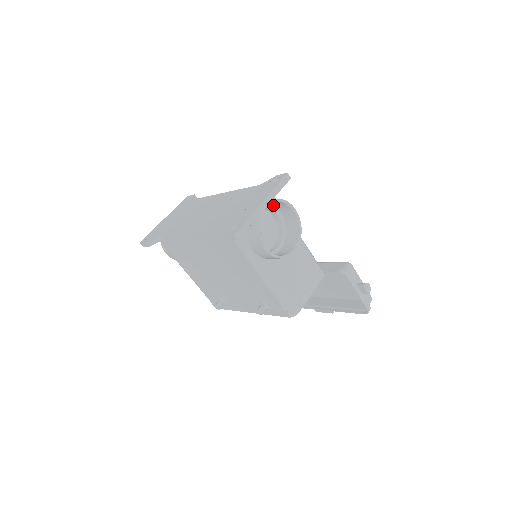
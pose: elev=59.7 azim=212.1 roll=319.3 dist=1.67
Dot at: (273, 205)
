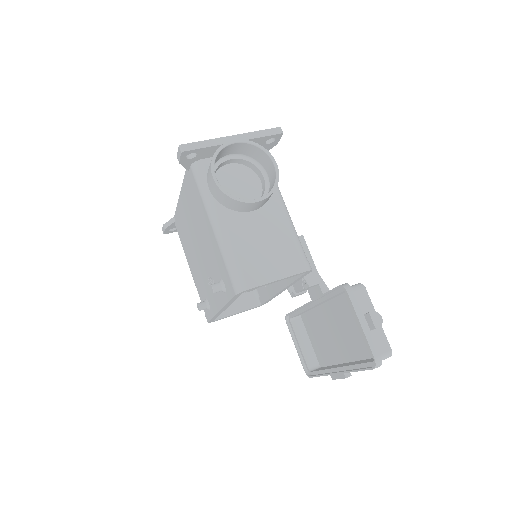
Dot at: (259, 162)
